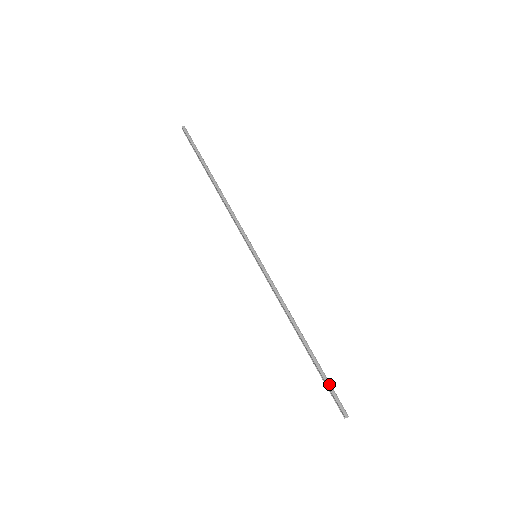
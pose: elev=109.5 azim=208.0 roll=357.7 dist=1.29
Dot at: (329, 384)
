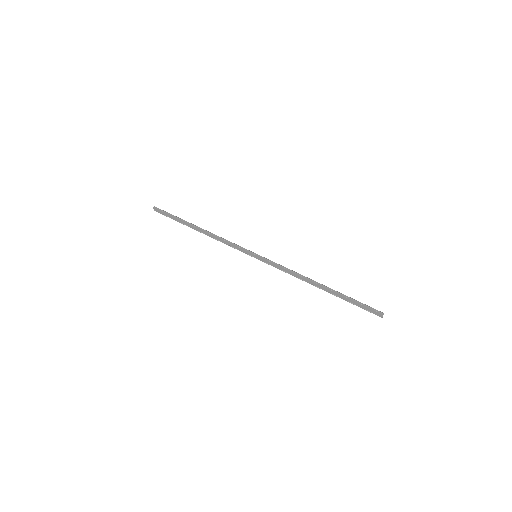
Dot at: (358, 301)
